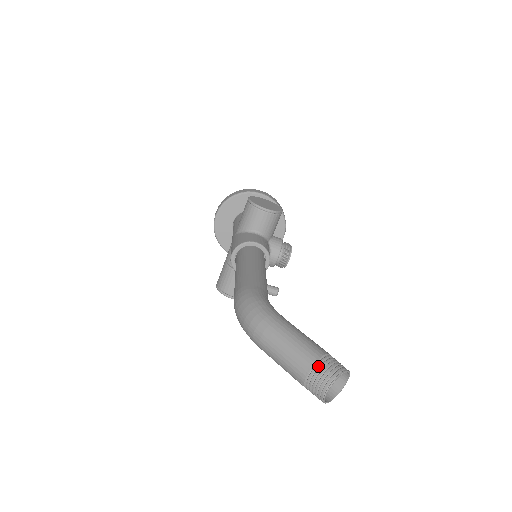
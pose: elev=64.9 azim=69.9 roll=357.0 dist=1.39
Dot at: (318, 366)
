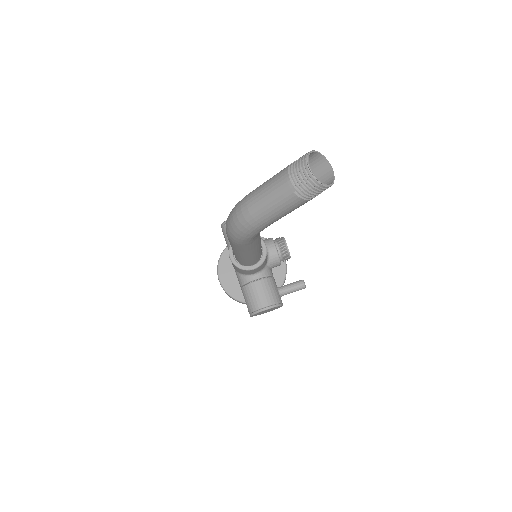
Dot at: (292, 166)
